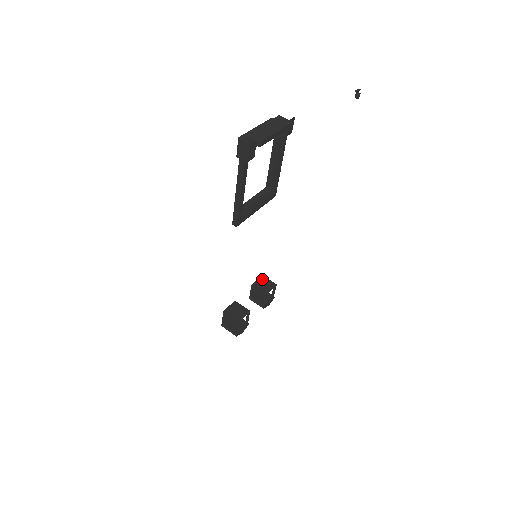
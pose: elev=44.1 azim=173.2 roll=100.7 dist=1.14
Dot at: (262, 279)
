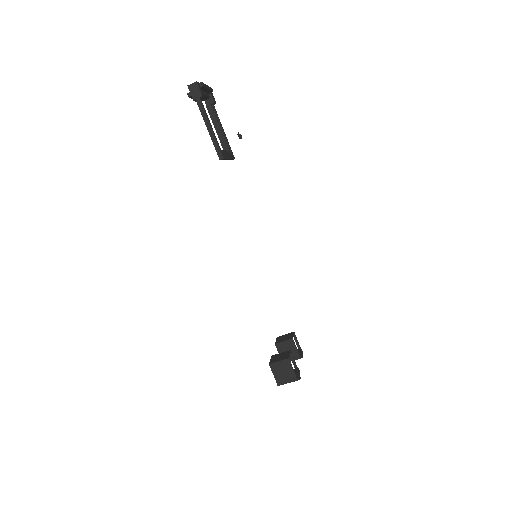
Dot at: (280, 338)
